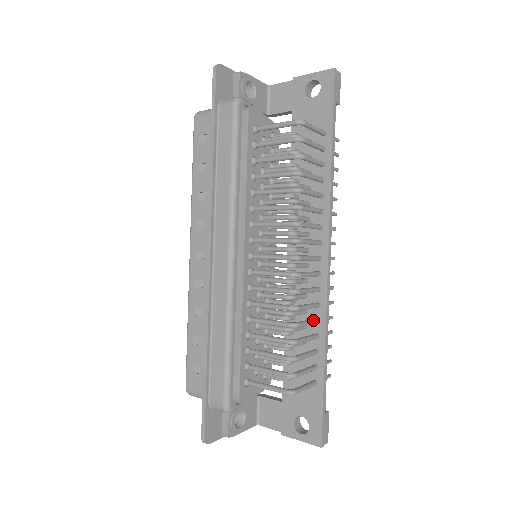
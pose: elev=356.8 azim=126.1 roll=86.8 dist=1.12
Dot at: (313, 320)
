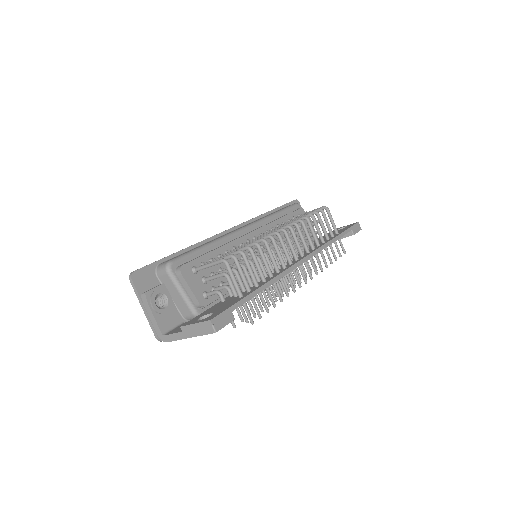
Dot at: occluded
